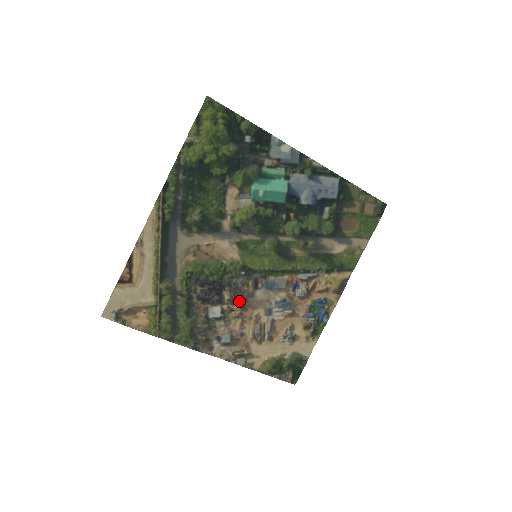
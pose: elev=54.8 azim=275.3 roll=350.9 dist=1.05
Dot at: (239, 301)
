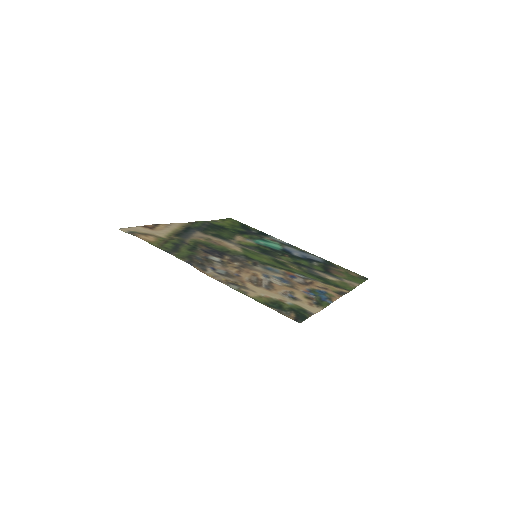
Dot at: (238, 263)
